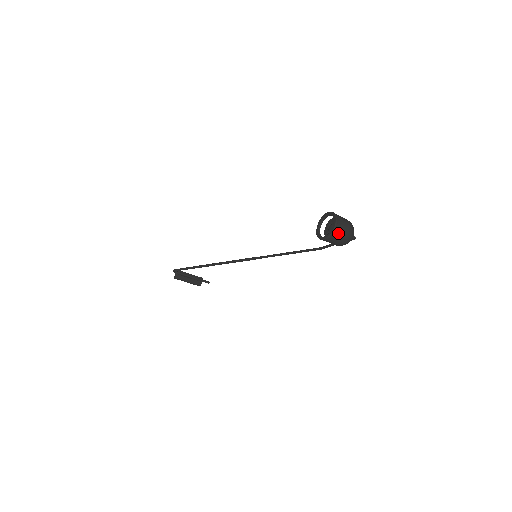
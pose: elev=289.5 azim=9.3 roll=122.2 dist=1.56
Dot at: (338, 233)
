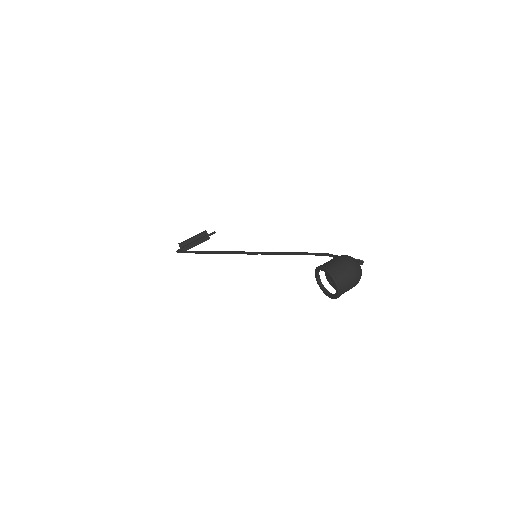
Dot at: (344, 291)
